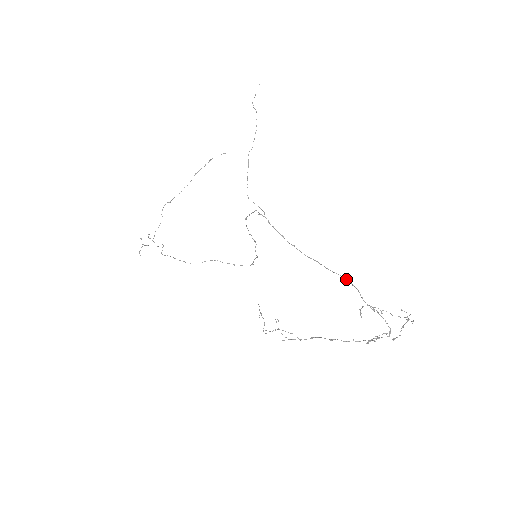
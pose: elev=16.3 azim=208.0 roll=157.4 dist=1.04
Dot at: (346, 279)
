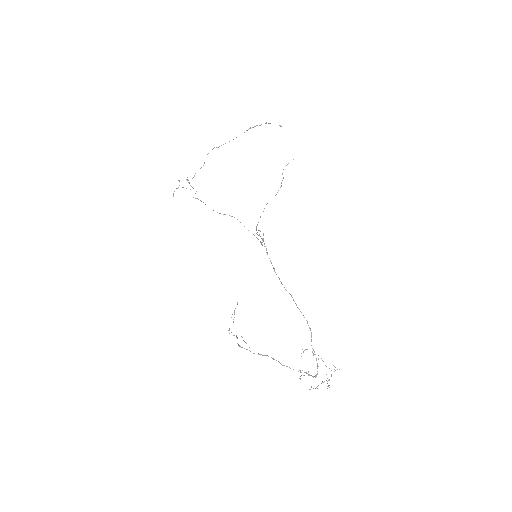
Dot at: (307, 321)
